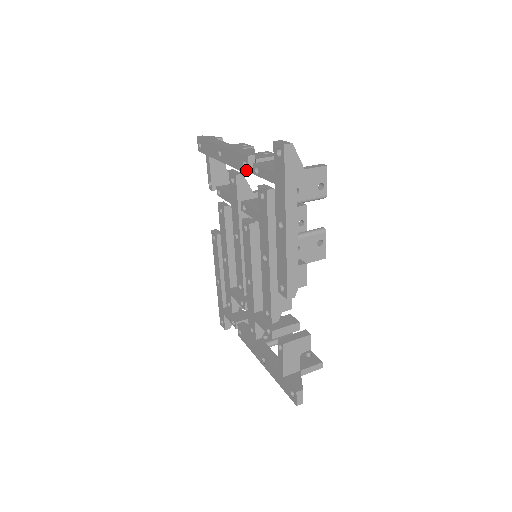
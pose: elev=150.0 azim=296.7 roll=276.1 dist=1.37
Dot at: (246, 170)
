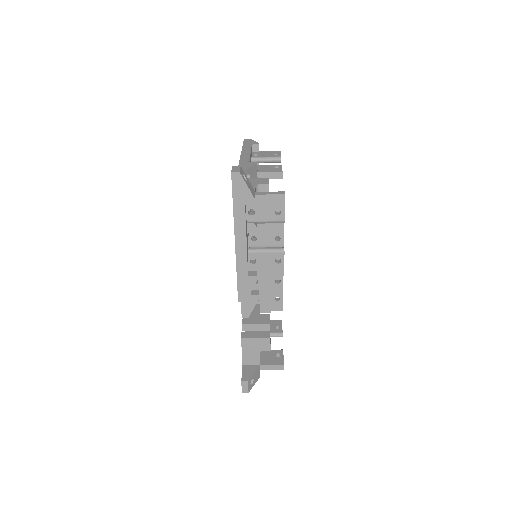
Dot at: occluded
